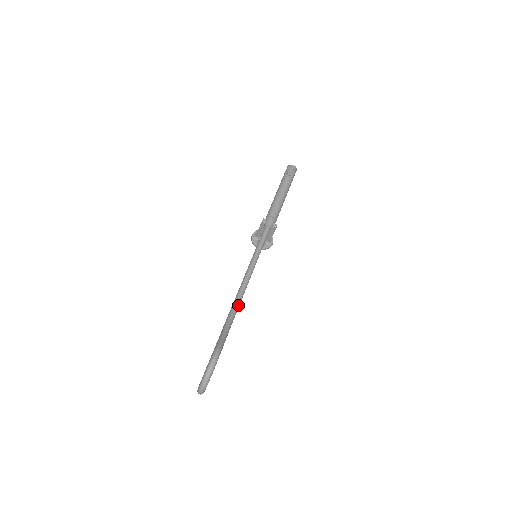
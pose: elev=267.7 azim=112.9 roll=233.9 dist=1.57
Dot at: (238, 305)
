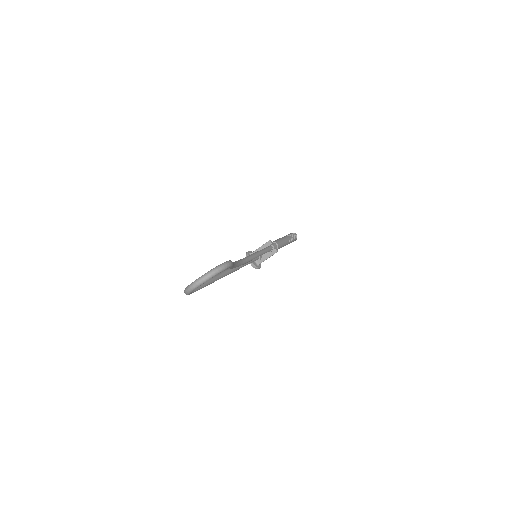
Dot at: (241, 264)
